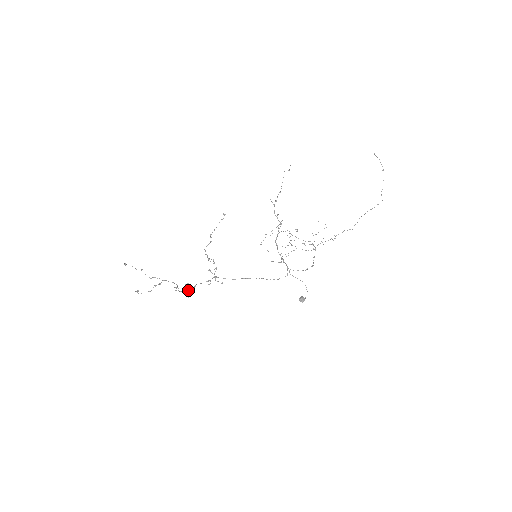
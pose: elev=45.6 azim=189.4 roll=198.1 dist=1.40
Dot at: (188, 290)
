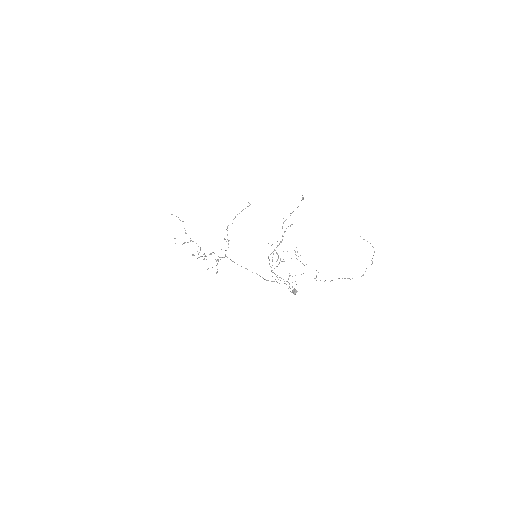
Dot at: (204, 256)
